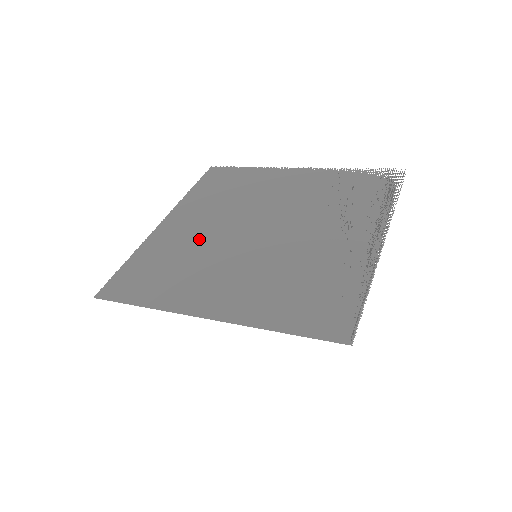
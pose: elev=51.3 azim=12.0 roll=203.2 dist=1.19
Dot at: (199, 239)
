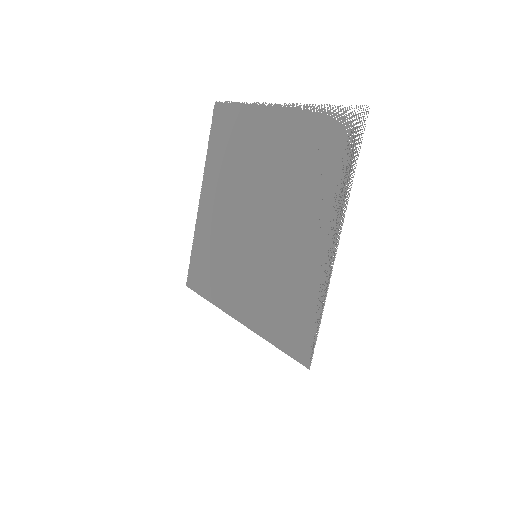
Dot at: (222, 228)
